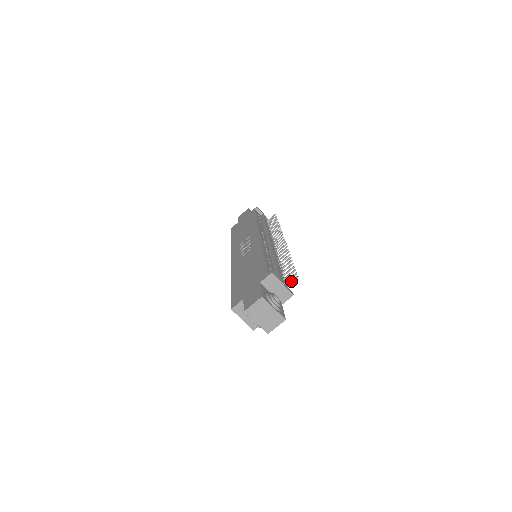
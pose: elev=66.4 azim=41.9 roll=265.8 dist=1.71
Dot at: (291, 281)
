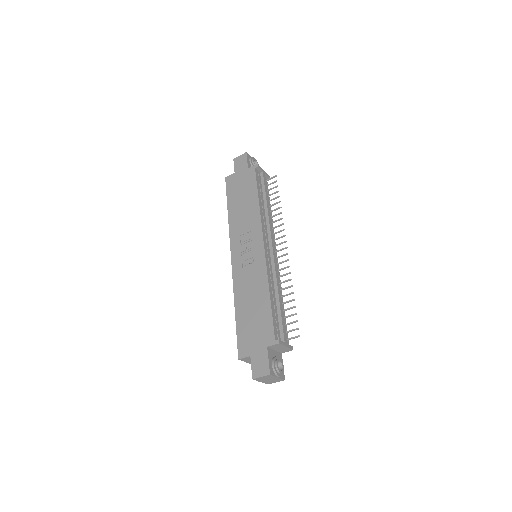
Dot at: (293, 338)
